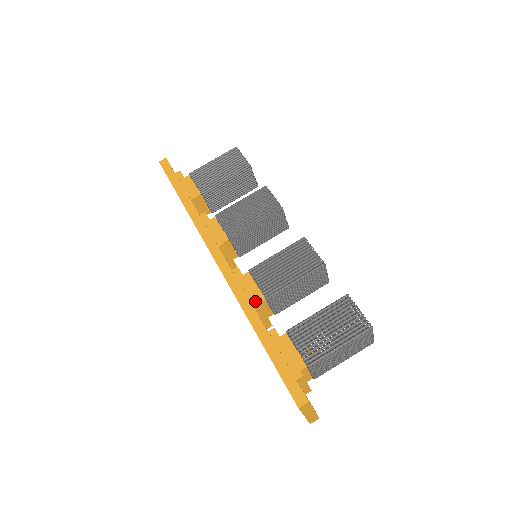
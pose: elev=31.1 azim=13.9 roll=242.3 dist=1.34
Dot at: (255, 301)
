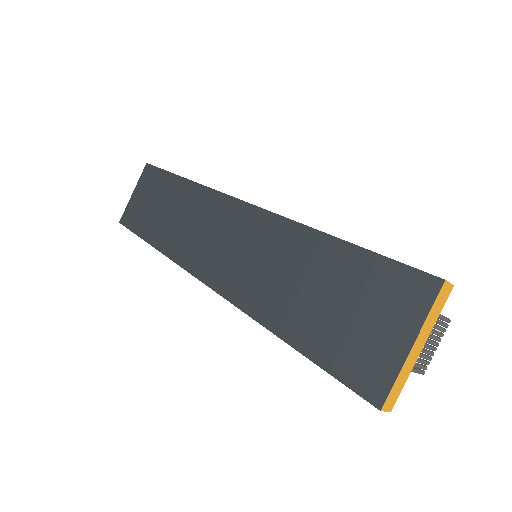
Dot at: occluded
